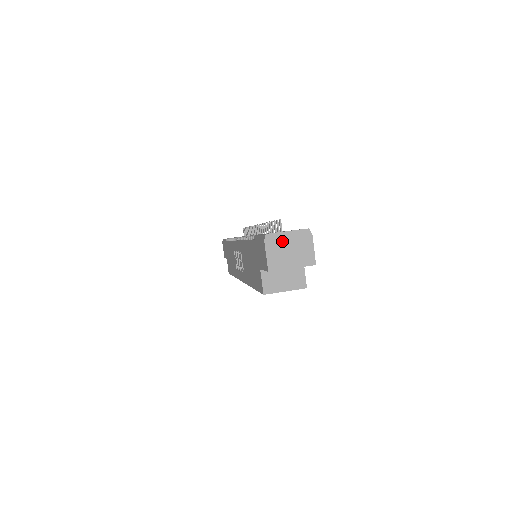
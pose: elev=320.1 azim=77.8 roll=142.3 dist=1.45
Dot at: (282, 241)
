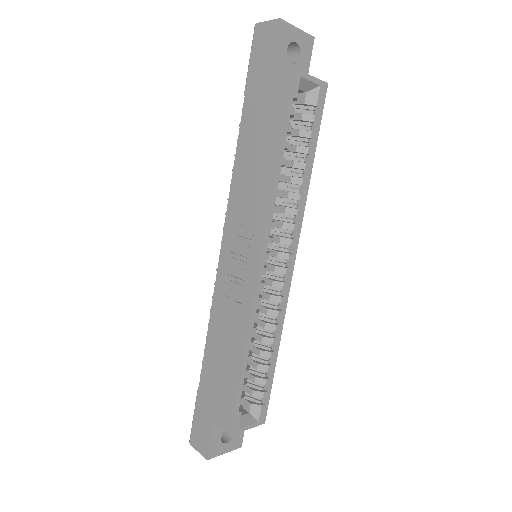
Dot at: occluded
